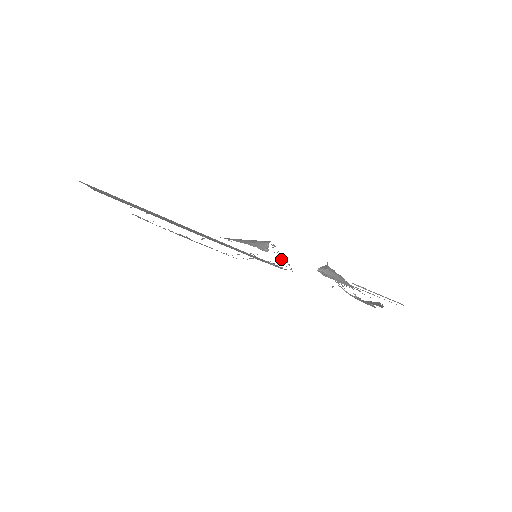
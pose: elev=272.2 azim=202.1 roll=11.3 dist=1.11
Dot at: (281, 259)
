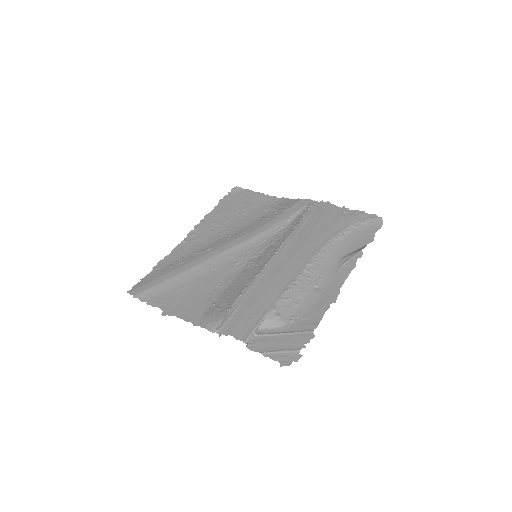
Dot at: (272, 254)
